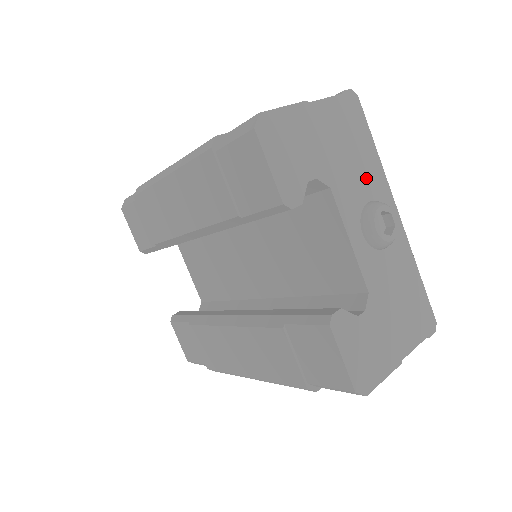
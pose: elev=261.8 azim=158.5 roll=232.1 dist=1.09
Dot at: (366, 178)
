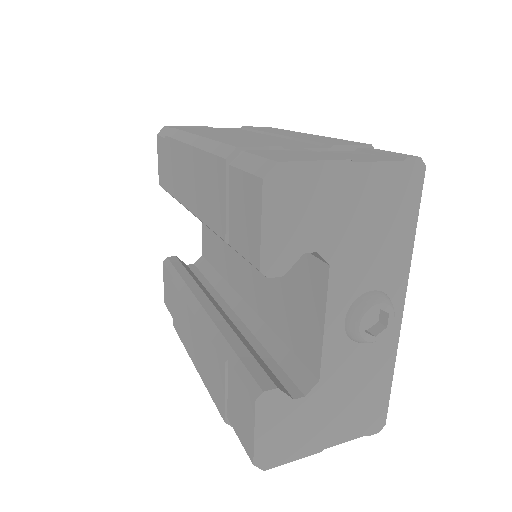
Dot at: (383, 264)
